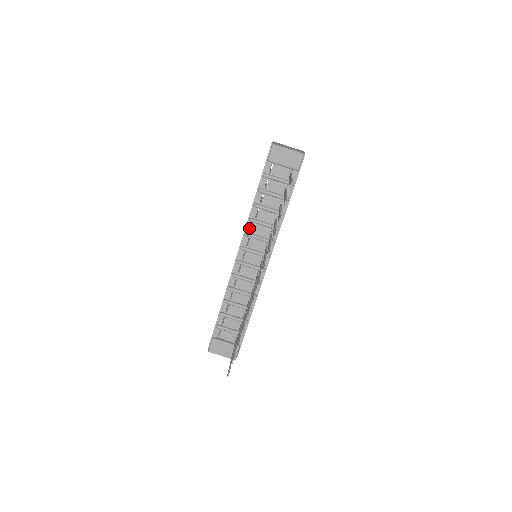
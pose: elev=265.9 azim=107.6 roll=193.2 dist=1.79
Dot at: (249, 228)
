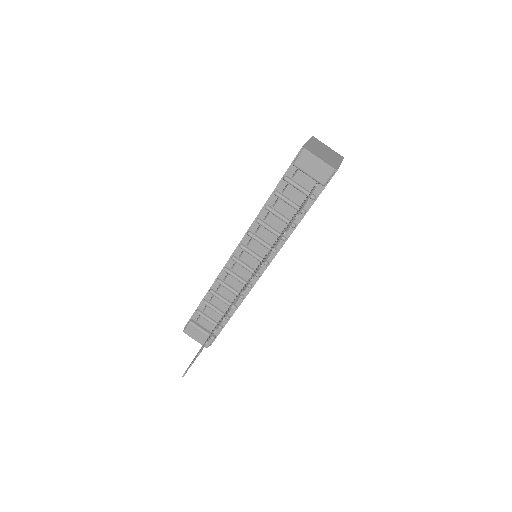
Dot at: (254, 228)
